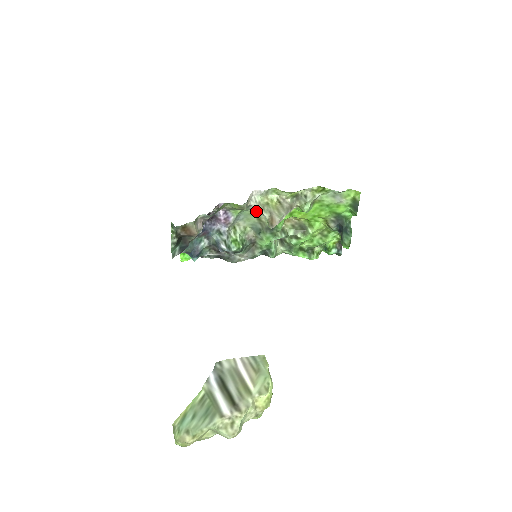
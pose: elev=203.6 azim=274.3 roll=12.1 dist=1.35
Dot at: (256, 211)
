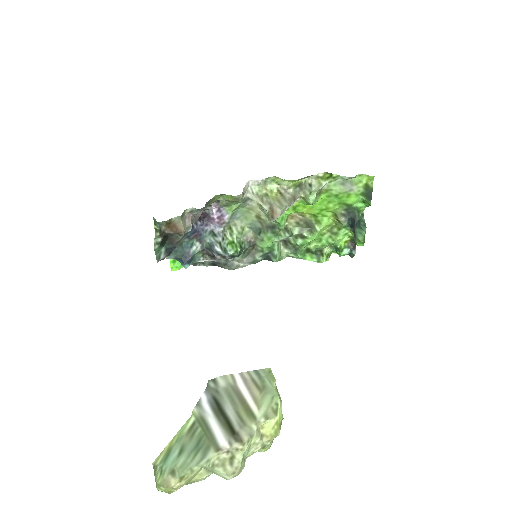
Dot at: (254, 207)
